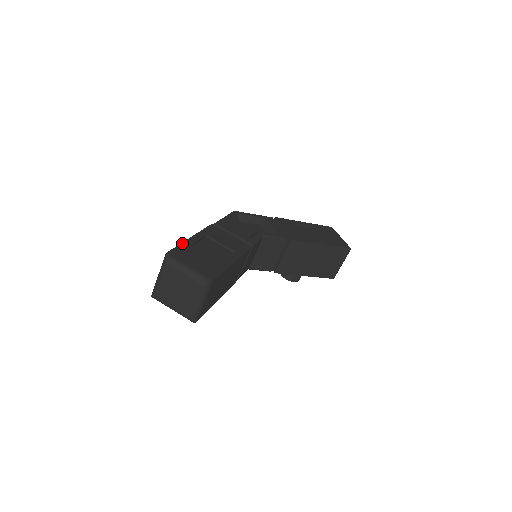
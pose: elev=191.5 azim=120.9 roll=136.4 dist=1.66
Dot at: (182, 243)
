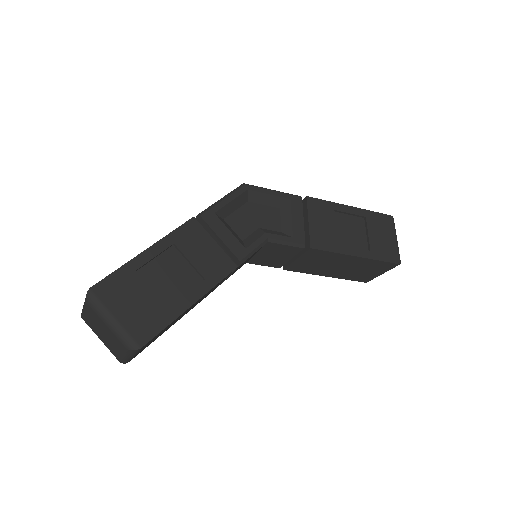
Dot at: (125, 264)
